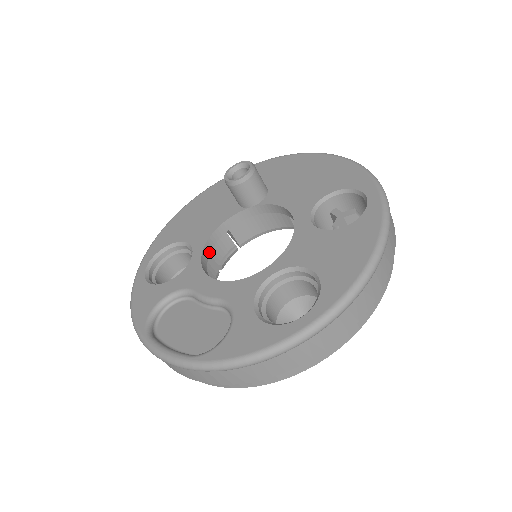
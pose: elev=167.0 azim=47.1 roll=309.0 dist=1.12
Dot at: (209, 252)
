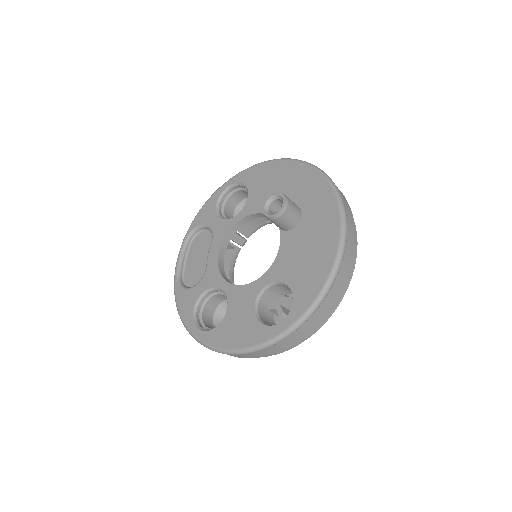
Dot at: (249, 220)
